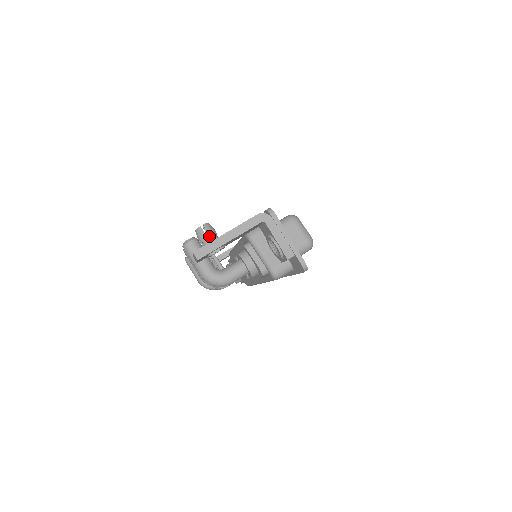
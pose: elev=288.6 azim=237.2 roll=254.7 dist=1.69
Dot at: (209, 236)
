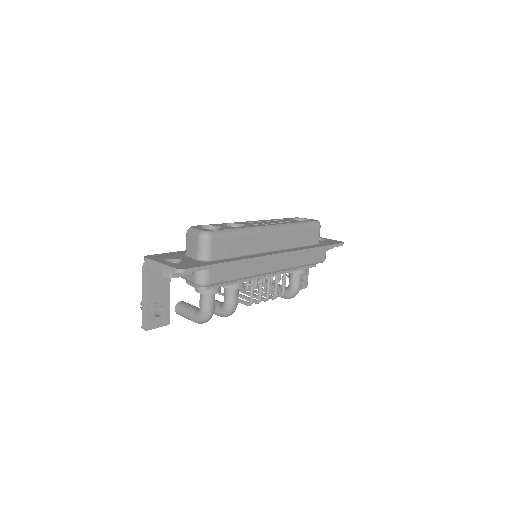
Dot at: occluded
